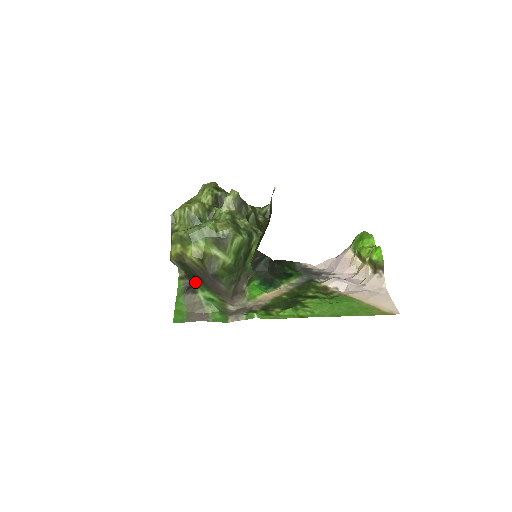
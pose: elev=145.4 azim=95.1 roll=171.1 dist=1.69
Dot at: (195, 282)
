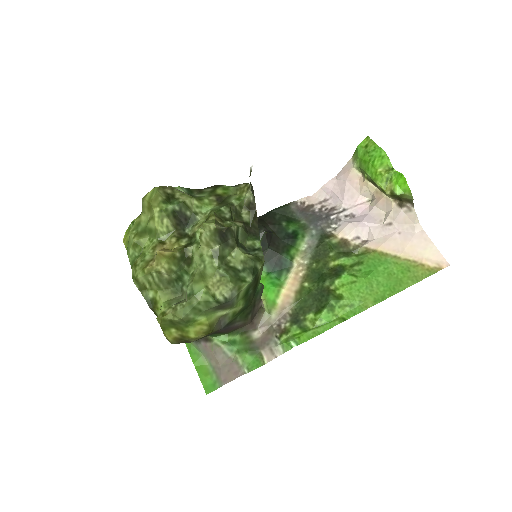
Dot at: occluded
